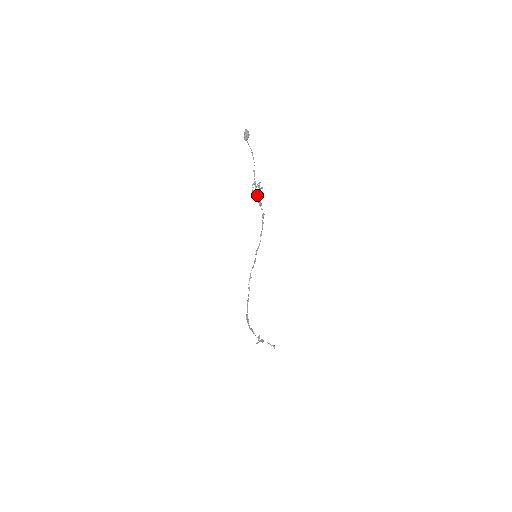
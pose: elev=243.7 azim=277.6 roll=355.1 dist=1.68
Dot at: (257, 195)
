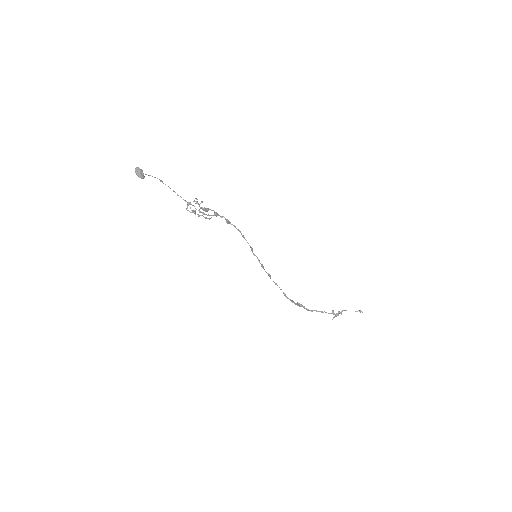
Dot at: (203, 210)
